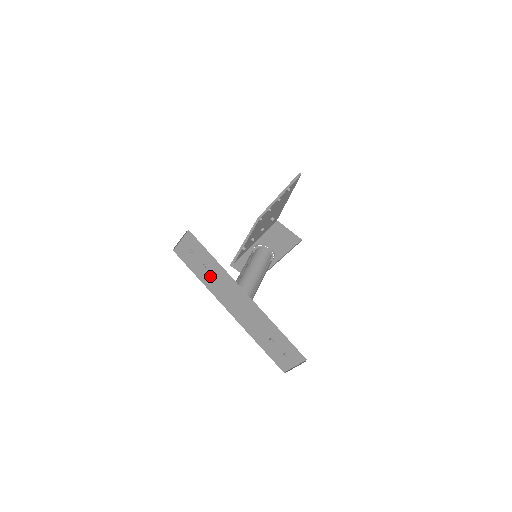
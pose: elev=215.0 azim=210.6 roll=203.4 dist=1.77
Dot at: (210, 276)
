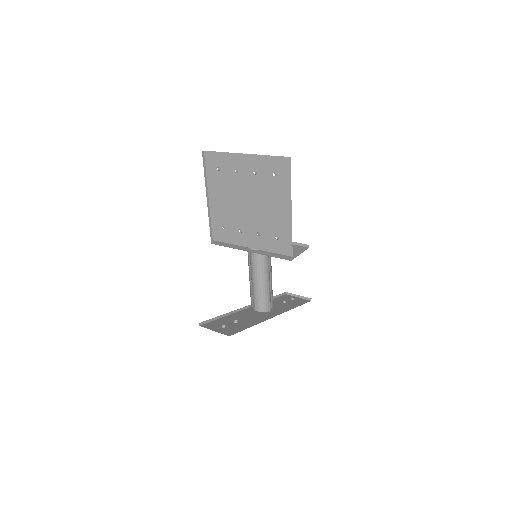
Dot at: occluded
